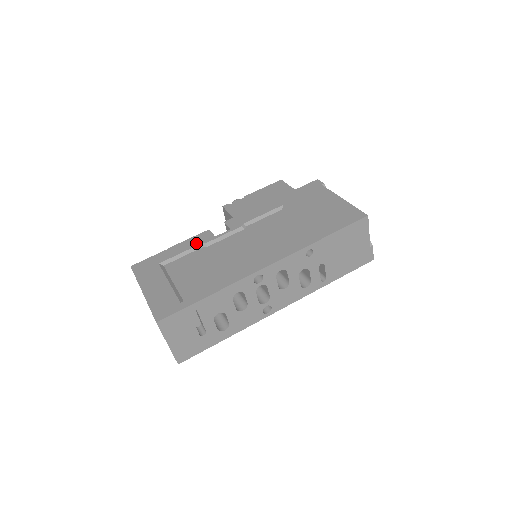
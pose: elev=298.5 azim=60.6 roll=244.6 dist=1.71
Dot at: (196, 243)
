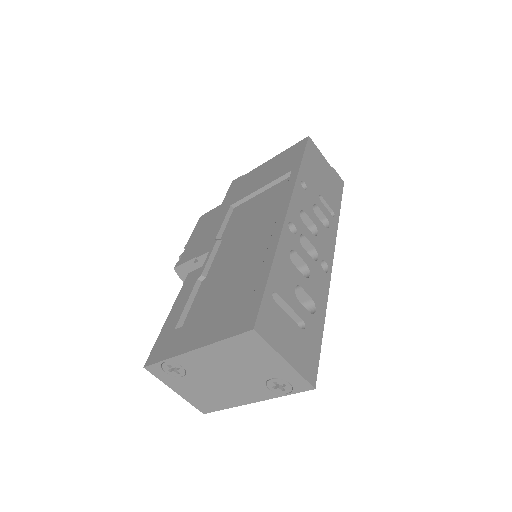
Dot at: (191, 286)
